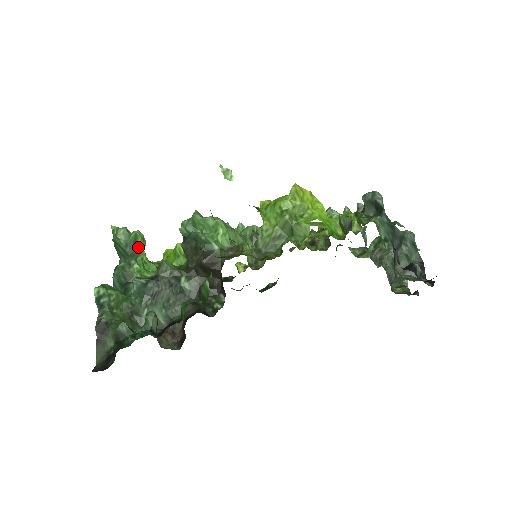
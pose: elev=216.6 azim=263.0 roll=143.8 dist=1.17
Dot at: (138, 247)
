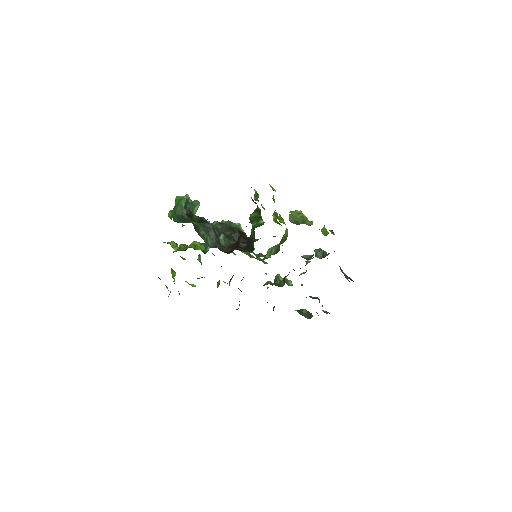
Dot at: (194, 211)
